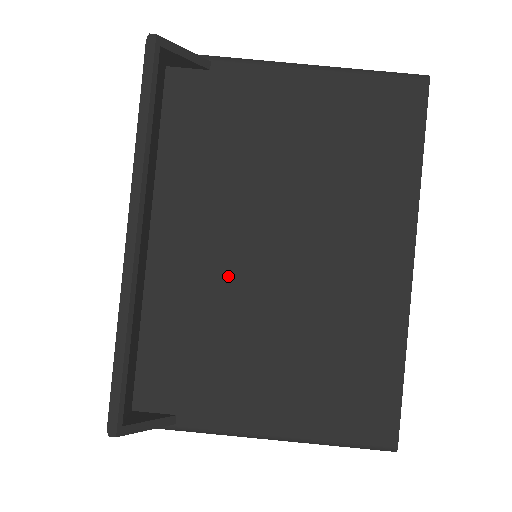
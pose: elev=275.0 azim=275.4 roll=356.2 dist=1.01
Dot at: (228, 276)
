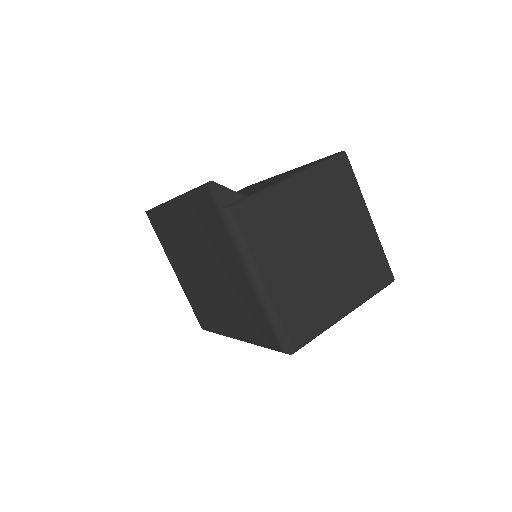
Dot at: occluded
